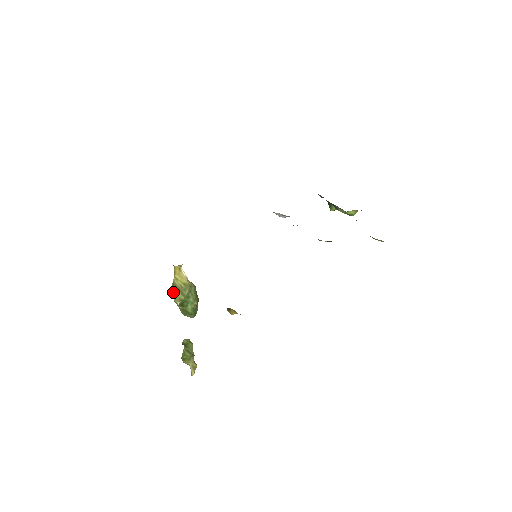
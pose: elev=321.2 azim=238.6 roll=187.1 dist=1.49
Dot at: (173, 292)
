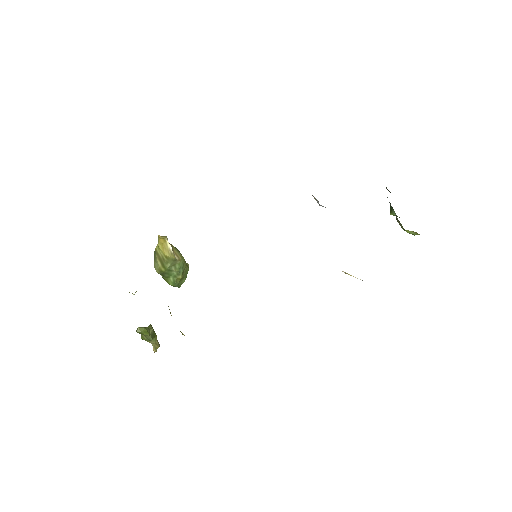
Dot at: (155, 259)
